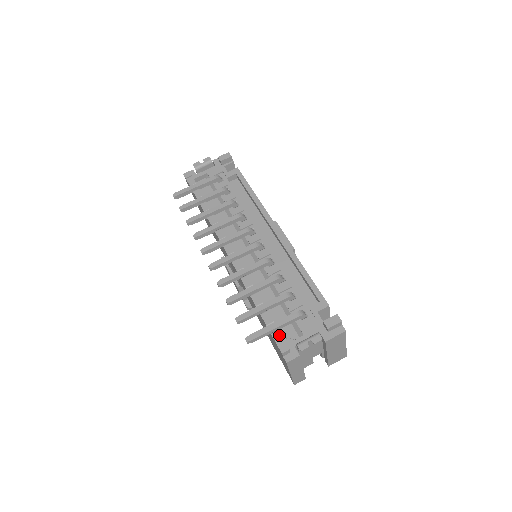
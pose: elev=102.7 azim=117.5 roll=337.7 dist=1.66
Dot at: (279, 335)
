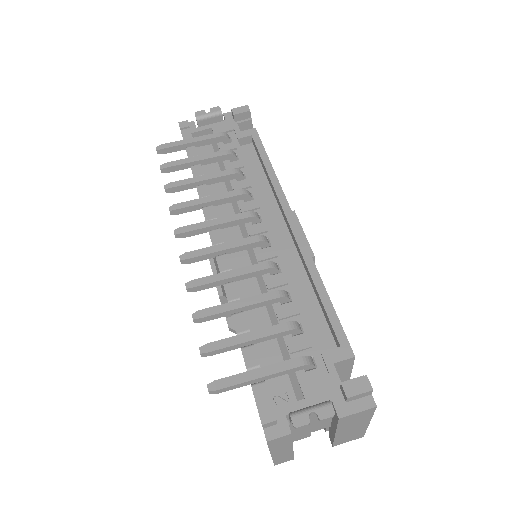
Dot at: (264, 391)
